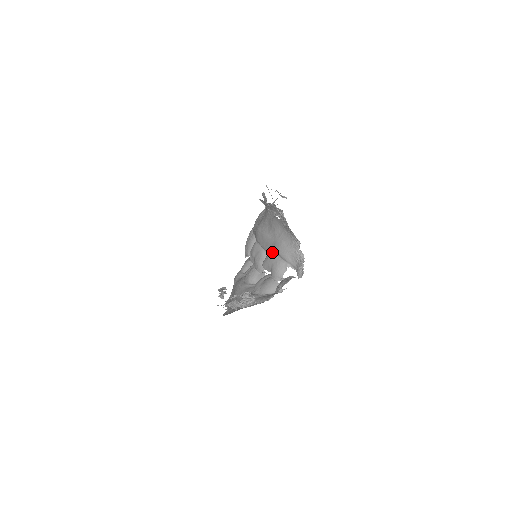
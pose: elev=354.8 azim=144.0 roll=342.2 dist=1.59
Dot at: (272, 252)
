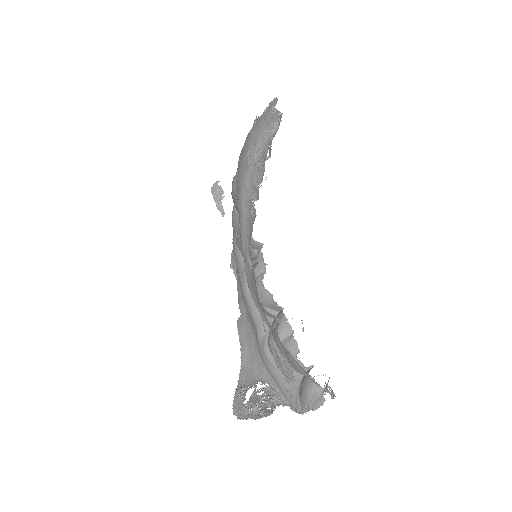
Dot at: (283, 350)
